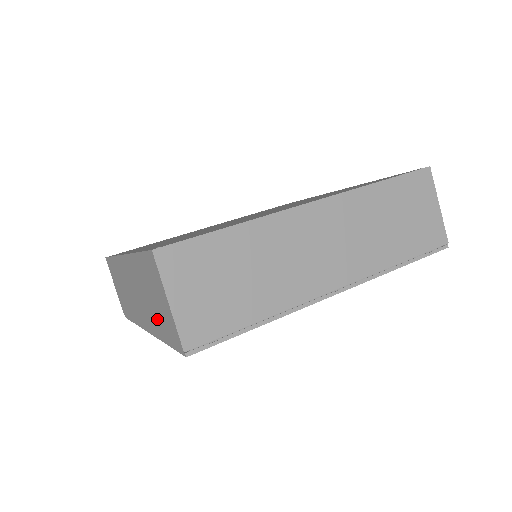
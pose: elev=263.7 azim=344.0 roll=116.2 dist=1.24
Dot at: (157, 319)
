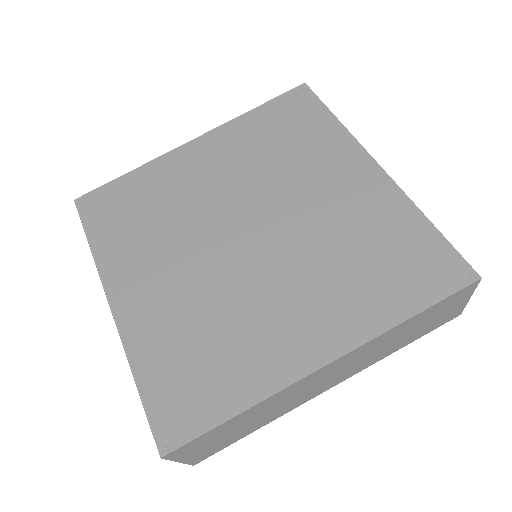
Dot at: occluded
